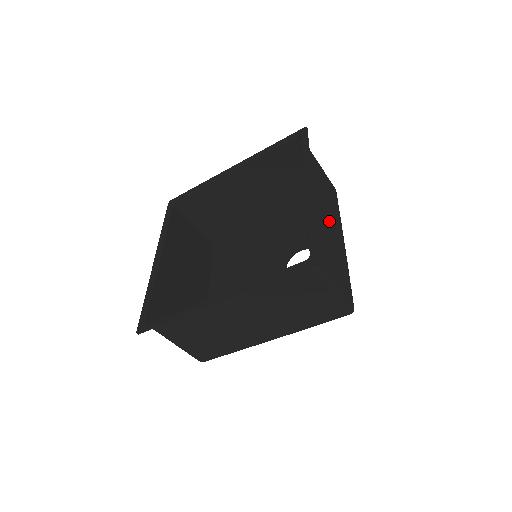
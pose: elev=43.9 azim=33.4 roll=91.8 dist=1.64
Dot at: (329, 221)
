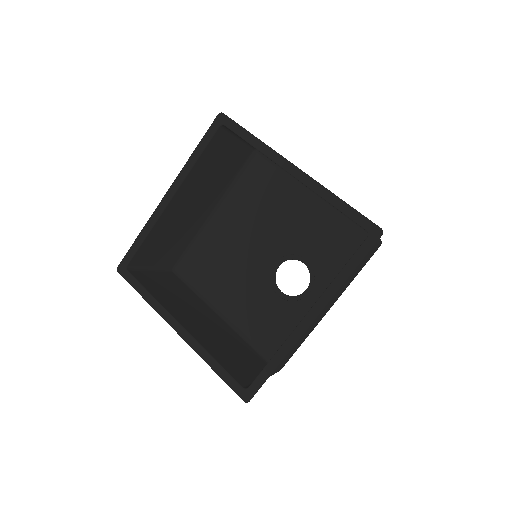
Dot at: occluded
